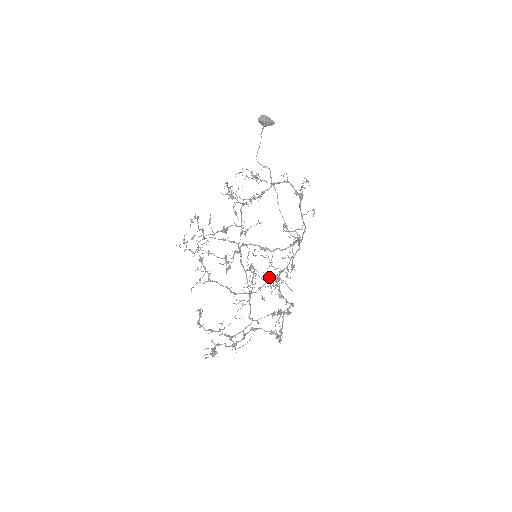
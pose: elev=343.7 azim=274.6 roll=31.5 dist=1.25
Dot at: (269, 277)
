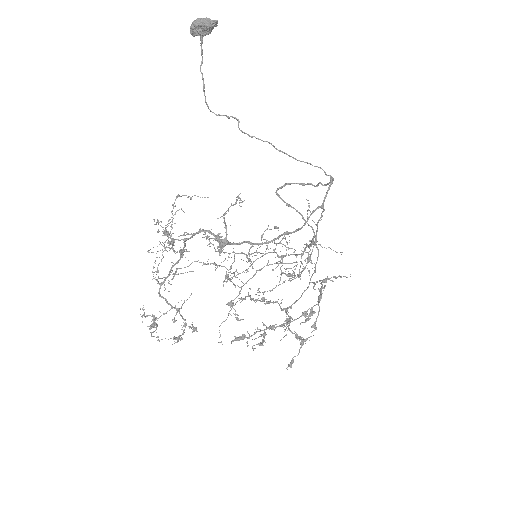
Dot at: occluded
